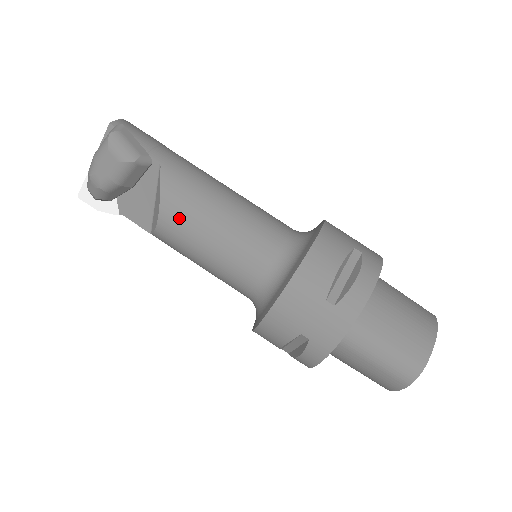
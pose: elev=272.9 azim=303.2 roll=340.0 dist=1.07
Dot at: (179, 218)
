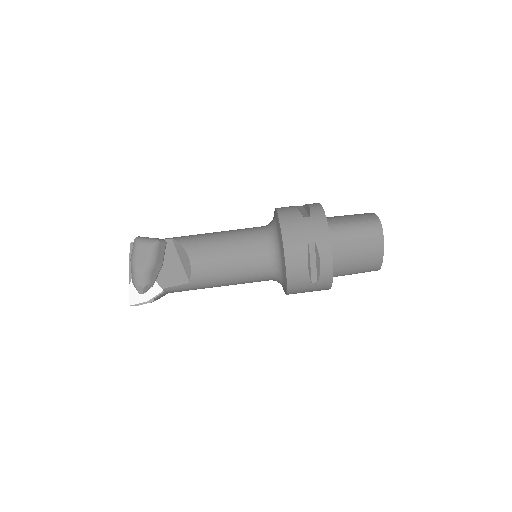
Dot at: (201, 249)
